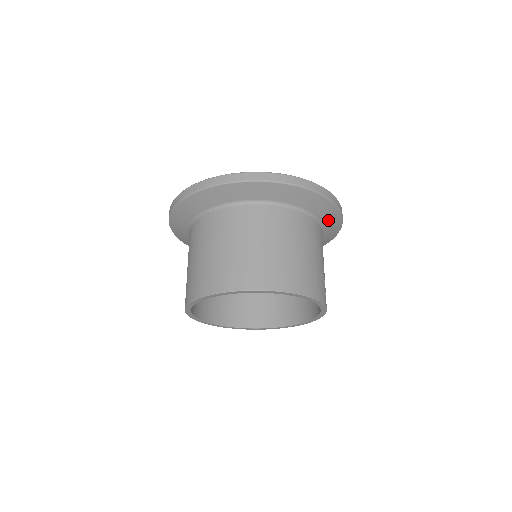
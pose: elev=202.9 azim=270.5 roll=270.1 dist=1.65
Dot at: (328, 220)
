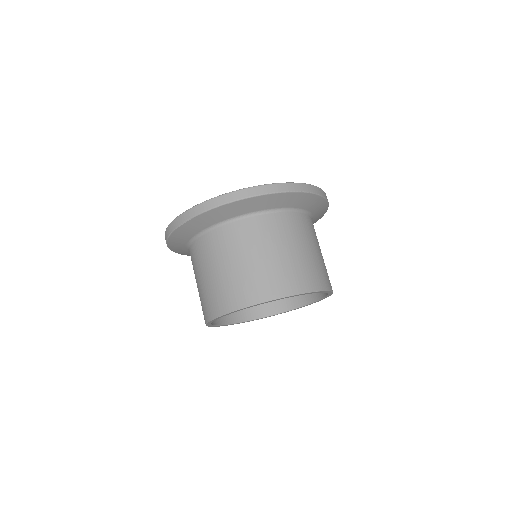
Dot at: occluded
